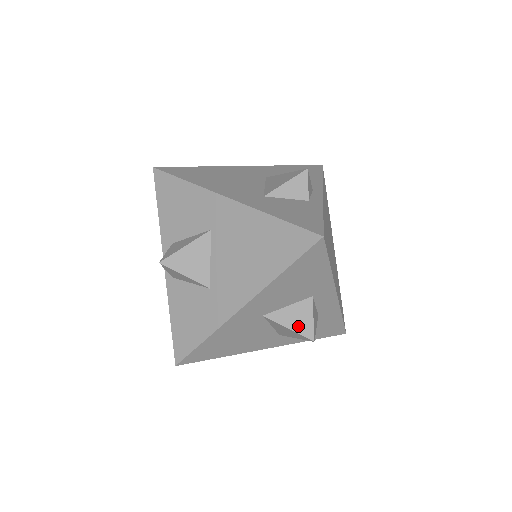
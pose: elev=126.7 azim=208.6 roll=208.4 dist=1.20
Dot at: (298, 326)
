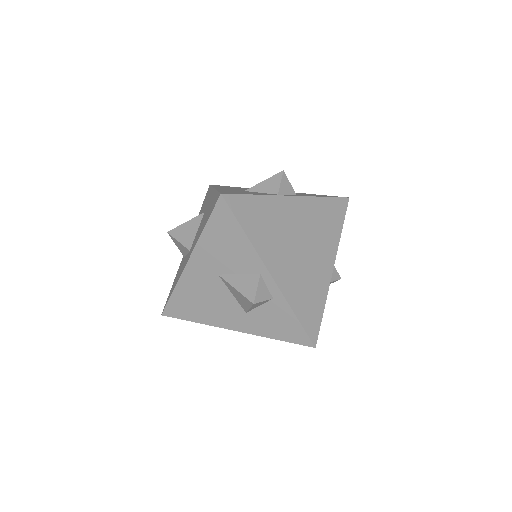
Dot at: occluded
